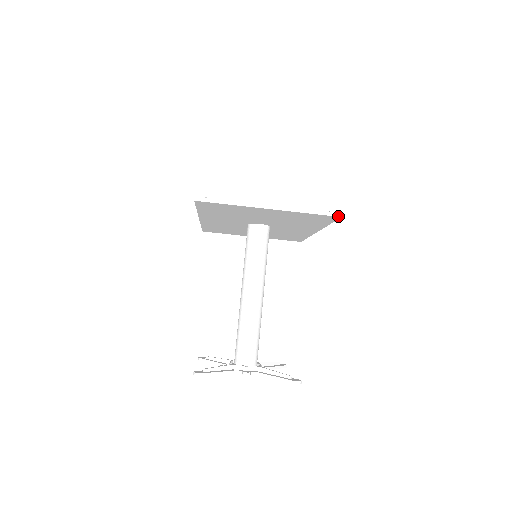
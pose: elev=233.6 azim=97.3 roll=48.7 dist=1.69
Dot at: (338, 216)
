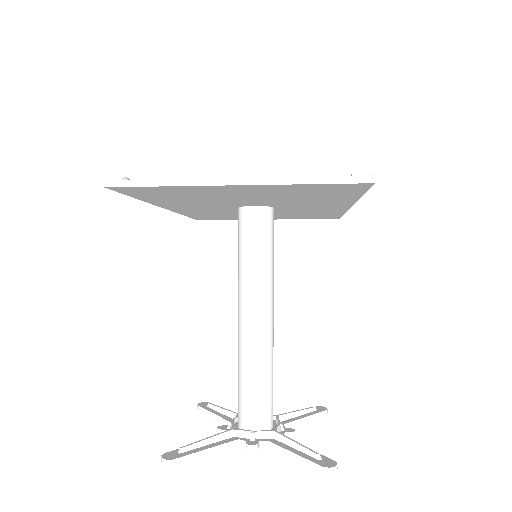
Dot at: (368, 182)
